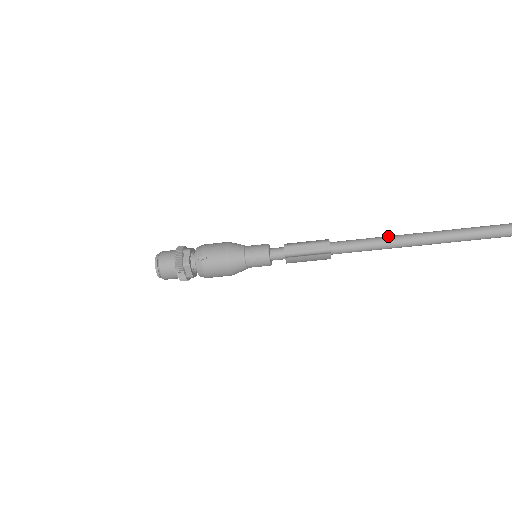
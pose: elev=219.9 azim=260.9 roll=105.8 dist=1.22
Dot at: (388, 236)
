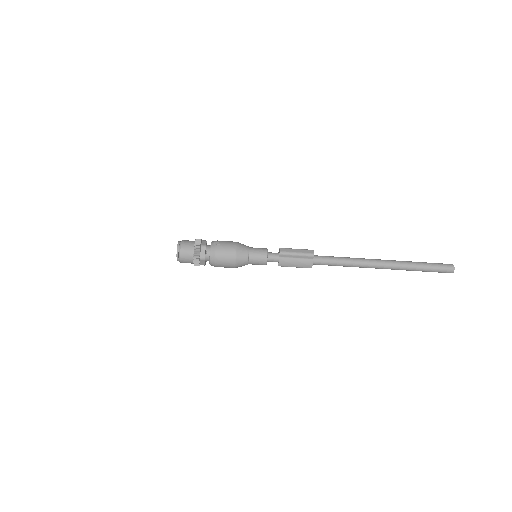
Dot at: (355, 258)
